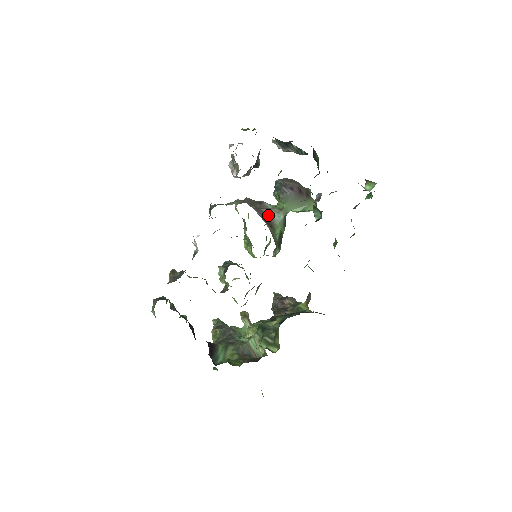
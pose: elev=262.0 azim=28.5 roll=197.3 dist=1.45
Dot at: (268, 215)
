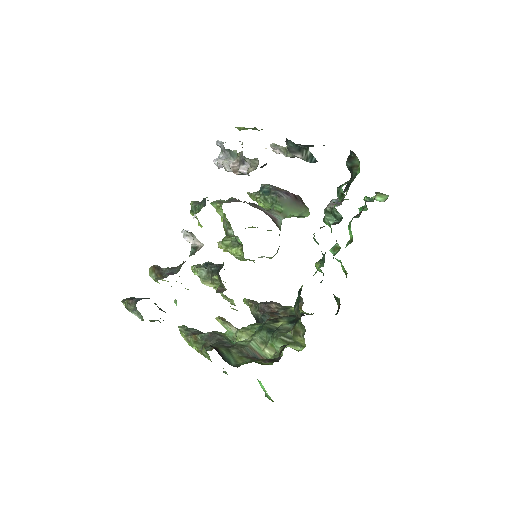
Dot at: (271, 216)
